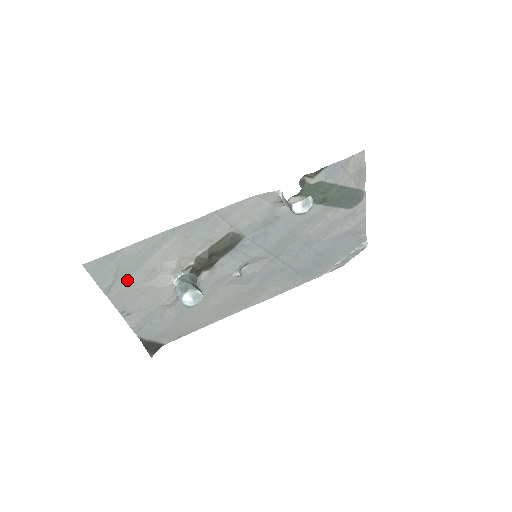
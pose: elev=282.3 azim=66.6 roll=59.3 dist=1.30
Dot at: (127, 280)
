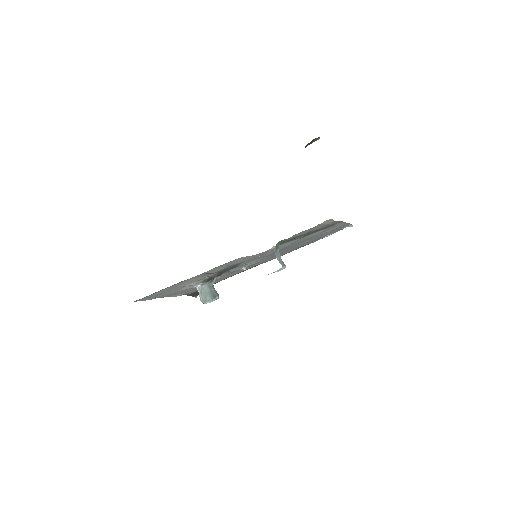
Dot at: (164, 294)
